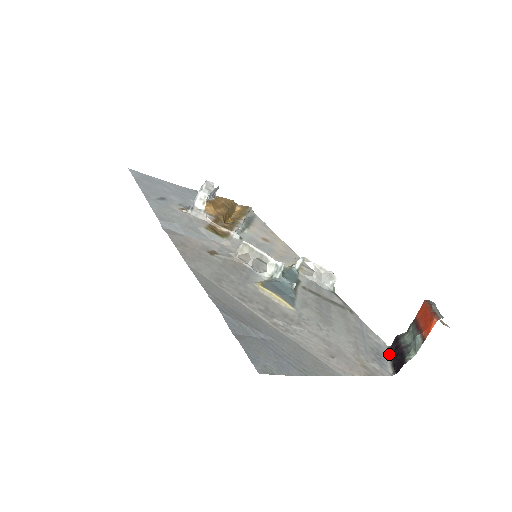
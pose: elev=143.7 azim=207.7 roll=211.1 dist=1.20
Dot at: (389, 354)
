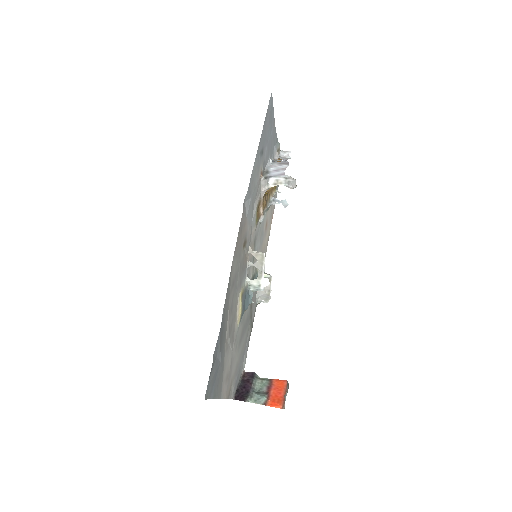
Dot at: (241, 378)
